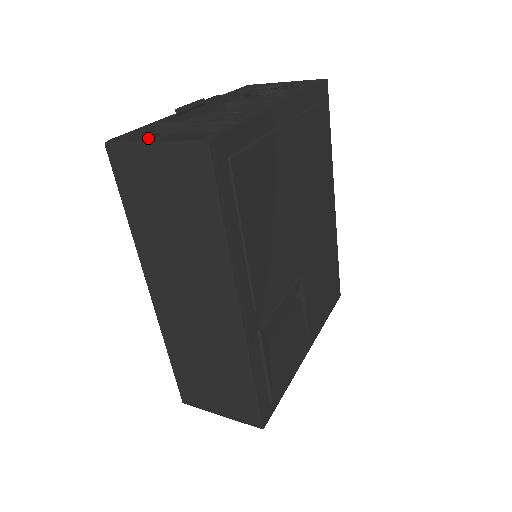
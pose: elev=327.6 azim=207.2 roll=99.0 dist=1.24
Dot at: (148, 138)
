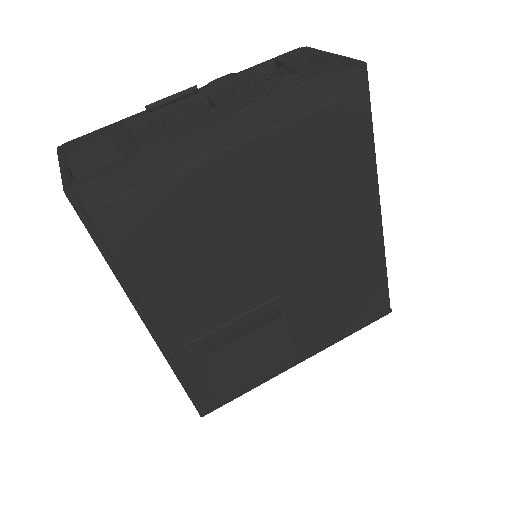
Dot at: occluded
